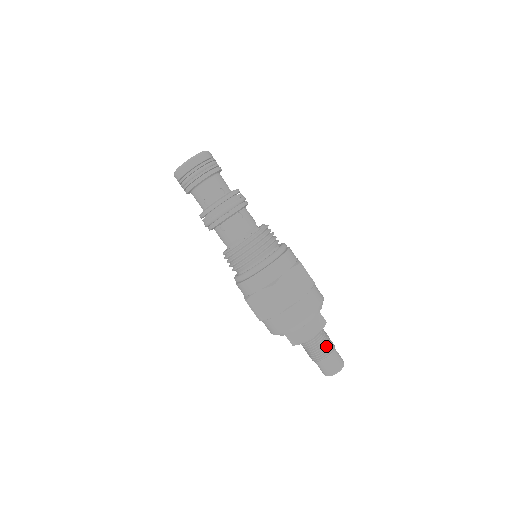
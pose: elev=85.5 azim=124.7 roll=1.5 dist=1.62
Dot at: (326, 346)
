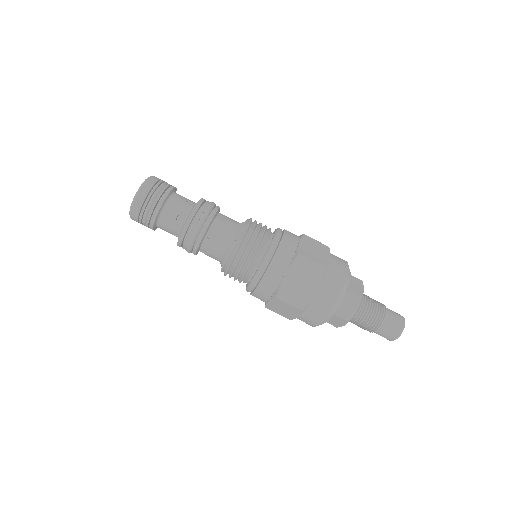
Dot at: (372, 318)
